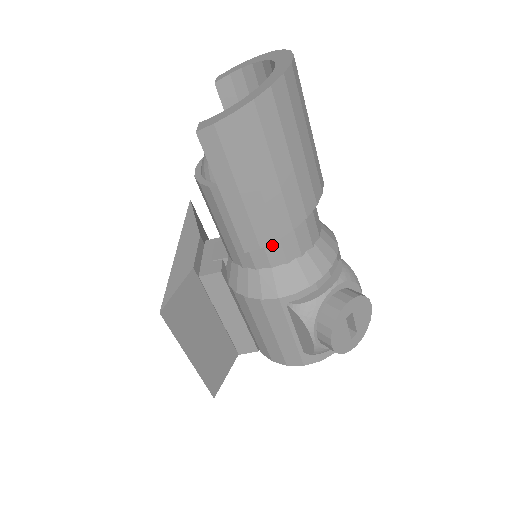
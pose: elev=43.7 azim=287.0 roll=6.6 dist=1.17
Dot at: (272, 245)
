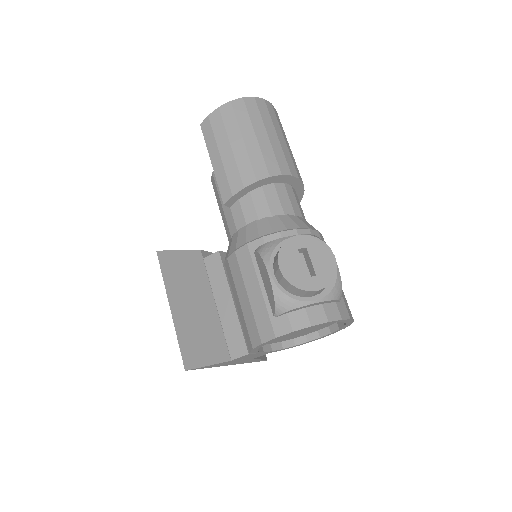
Dot at: (247, 203)
